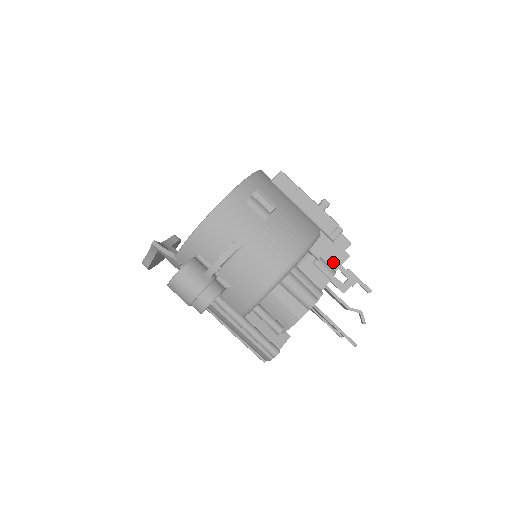
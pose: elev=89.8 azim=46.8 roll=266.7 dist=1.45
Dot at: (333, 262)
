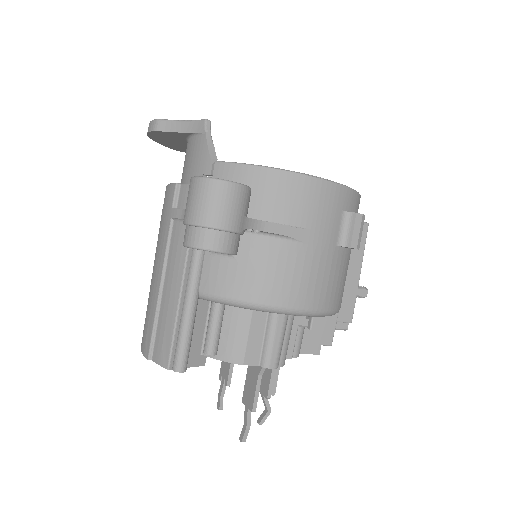
Dot at: (303, 343)
